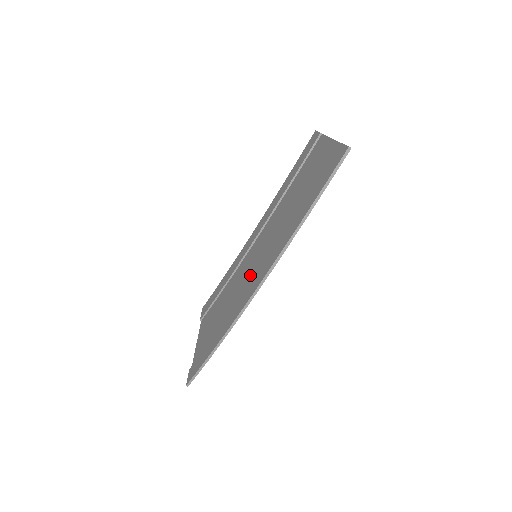
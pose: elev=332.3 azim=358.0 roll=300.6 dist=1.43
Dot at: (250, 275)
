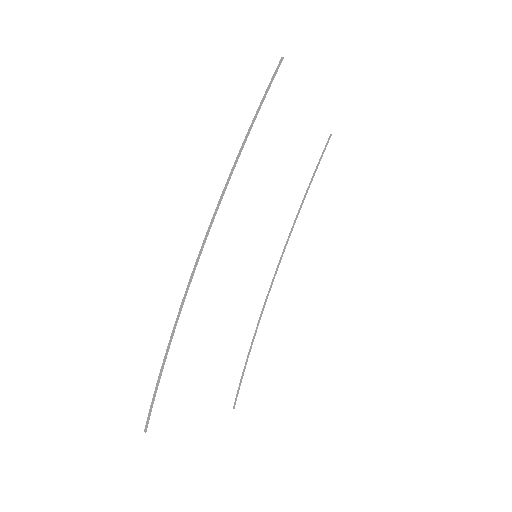
Dot at: occluded
